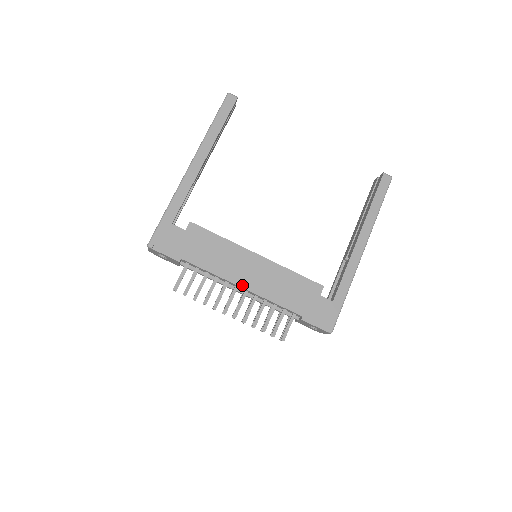
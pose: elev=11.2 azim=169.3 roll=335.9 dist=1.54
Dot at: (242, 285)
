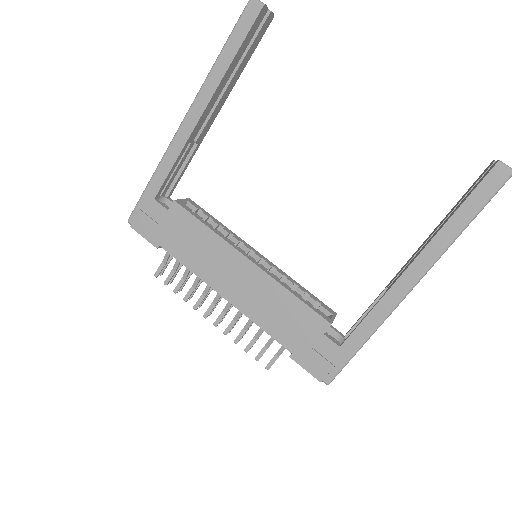
Dot at: (223, 294)
